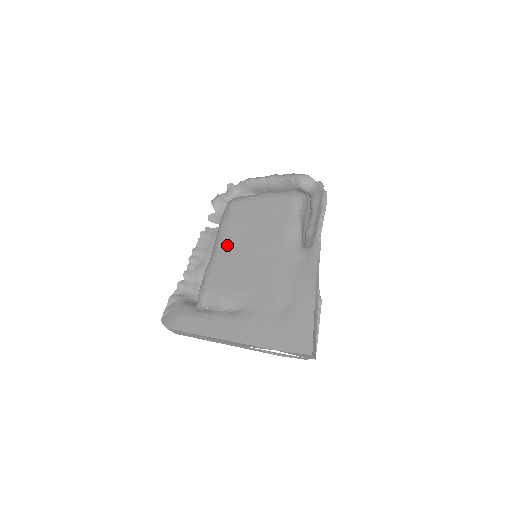
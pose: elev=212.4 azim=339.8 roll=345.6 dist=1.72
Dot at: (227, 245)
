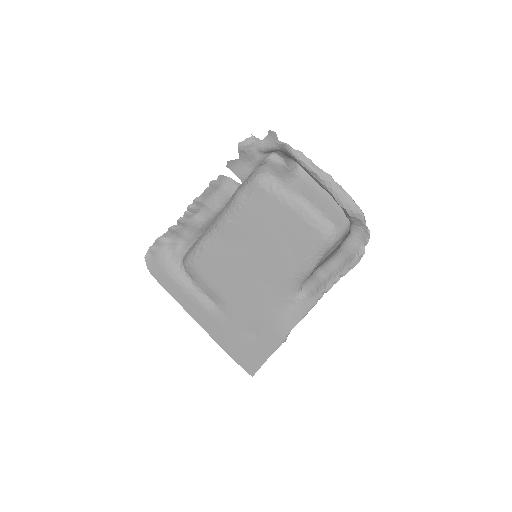
Dot at: (230, 237)
